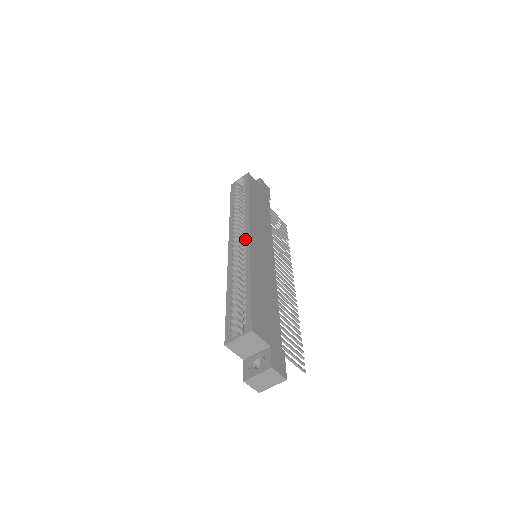
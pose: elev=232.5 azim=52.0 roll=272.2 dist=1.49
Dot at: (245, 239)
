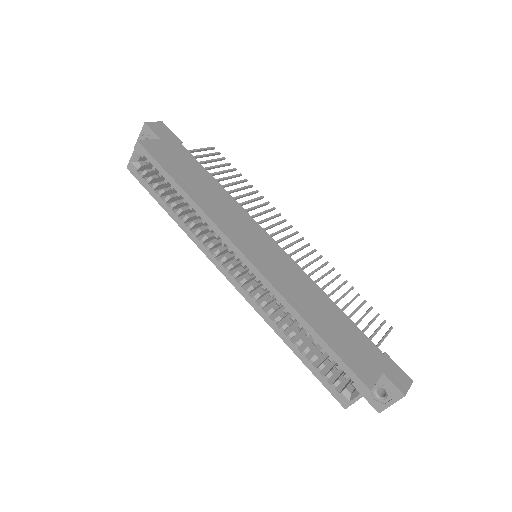
Dot at: (244, 265)
